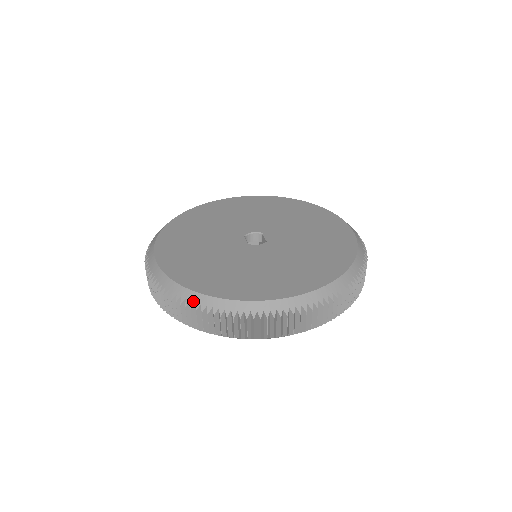
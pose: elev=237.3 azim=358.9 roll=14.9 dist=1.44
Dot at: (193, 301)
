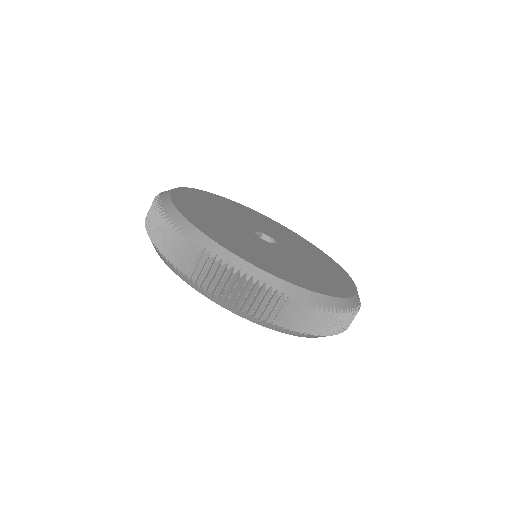
Dot at: (161, 197)
